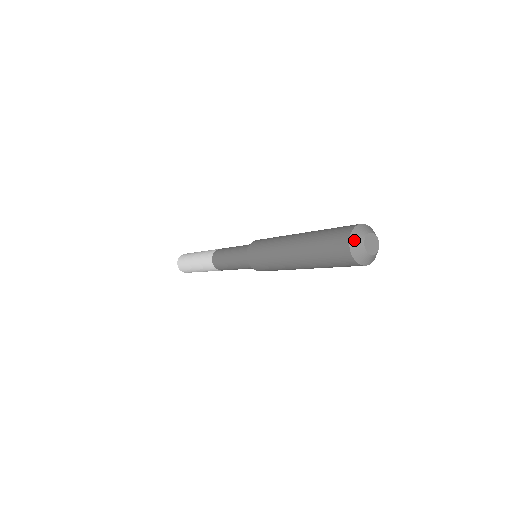
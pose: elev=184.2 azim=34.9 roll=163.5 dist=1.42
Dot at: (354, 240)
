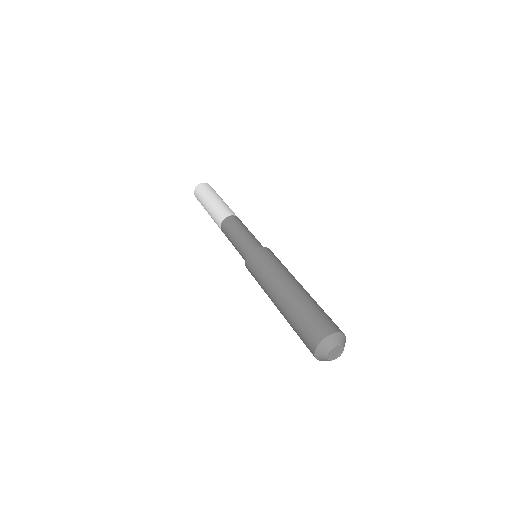
Dot at: (319, 351)
